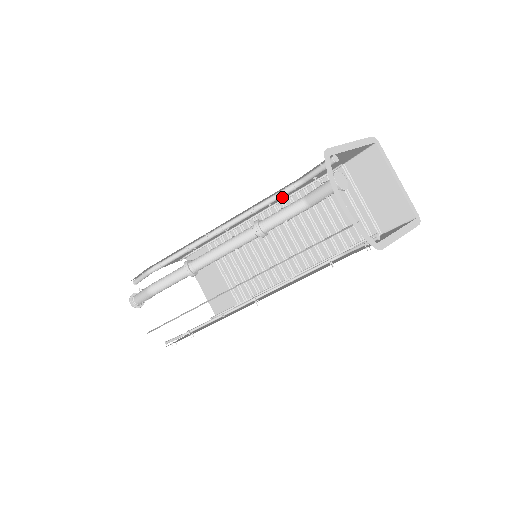
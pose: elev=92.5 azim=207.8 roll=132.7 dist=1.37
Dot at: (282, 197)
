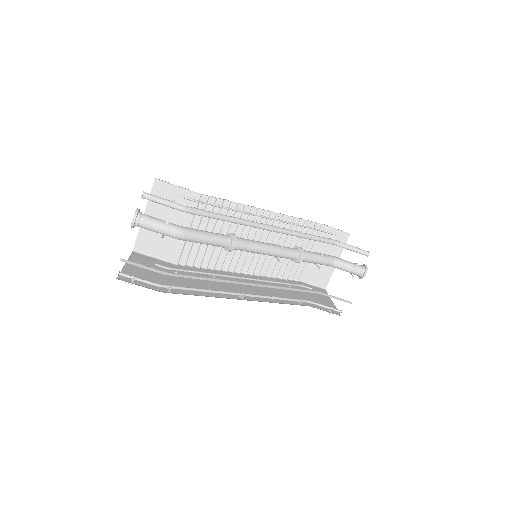
Dot at: occluded
